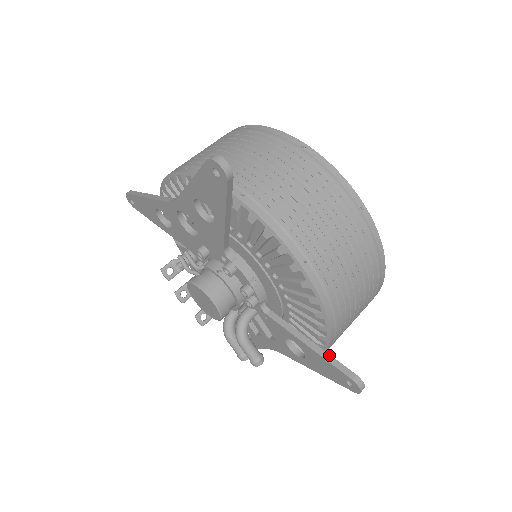
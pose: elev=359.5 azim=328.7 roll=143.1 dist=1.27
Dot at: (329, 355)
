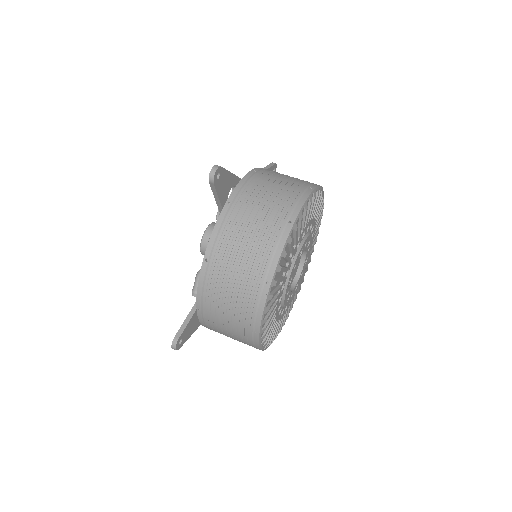
Dot at: (189, 320)
